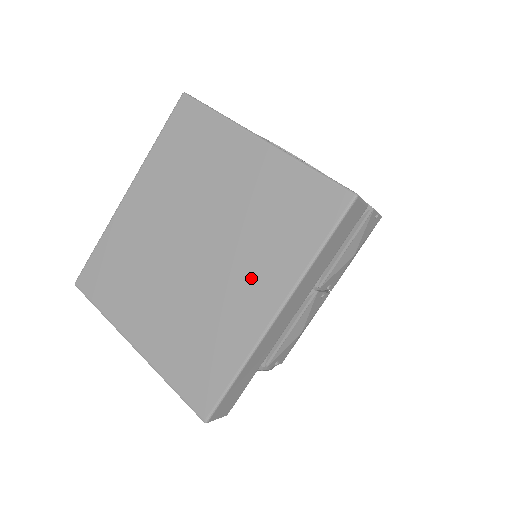
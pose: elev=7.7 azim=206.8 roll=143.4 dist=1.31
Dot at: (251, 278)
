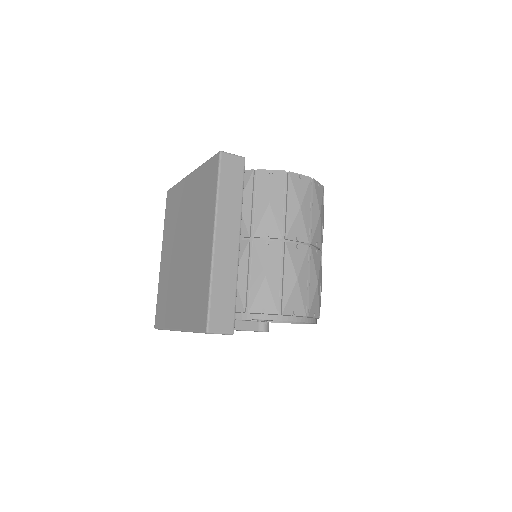
Dot at: (202, 235)
